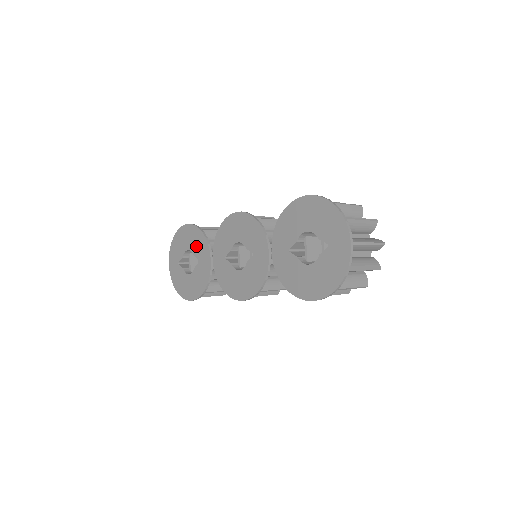
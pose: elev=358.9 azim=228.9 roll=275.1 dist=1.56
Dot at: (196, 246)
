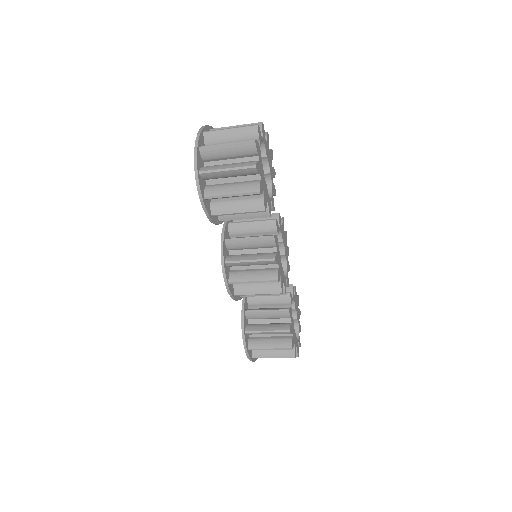
Dot at: occluded
